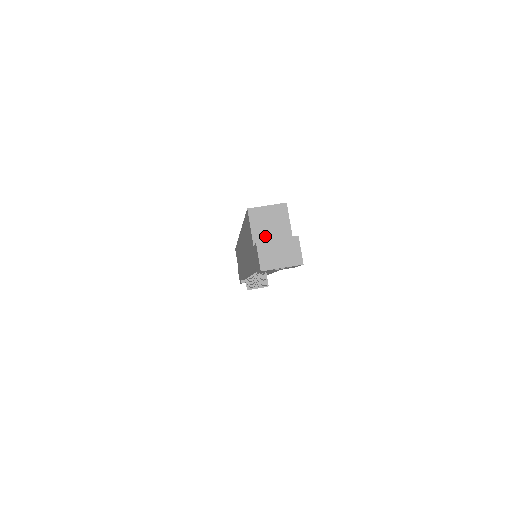
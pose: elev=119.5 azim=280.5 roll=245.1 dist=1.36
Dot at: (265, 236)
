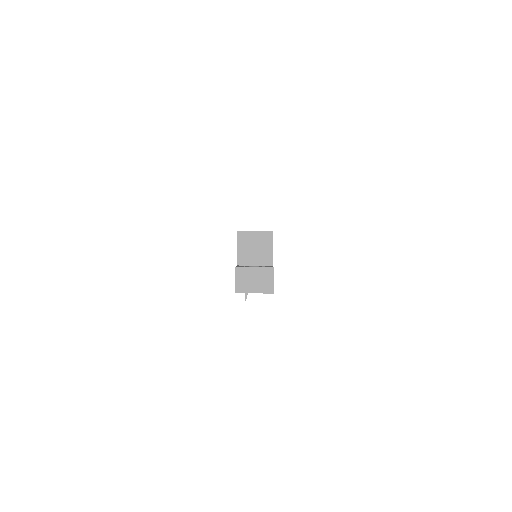
Dot at: (249, 258)
